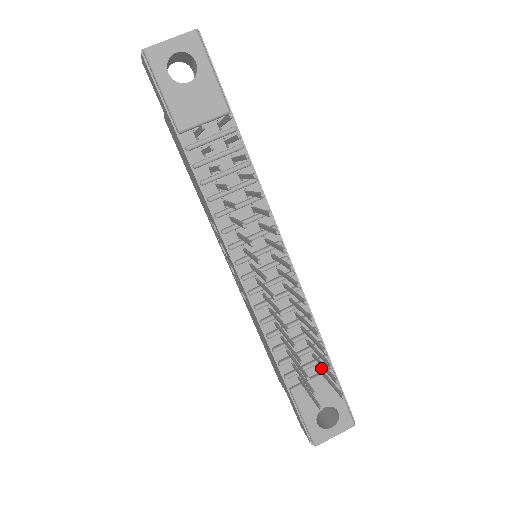
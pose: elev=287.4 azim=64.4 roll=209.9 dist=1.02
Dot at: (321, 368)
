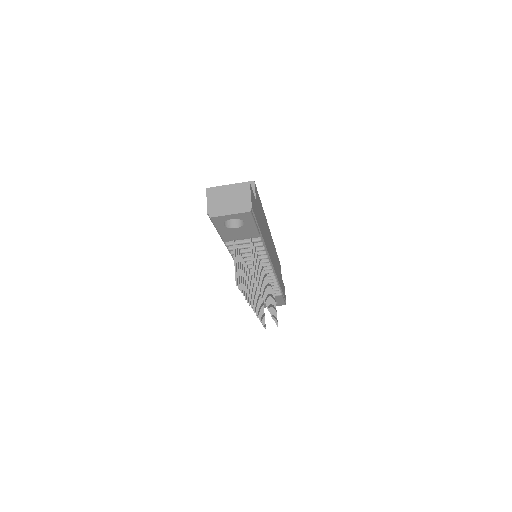
Dot at: occluded
